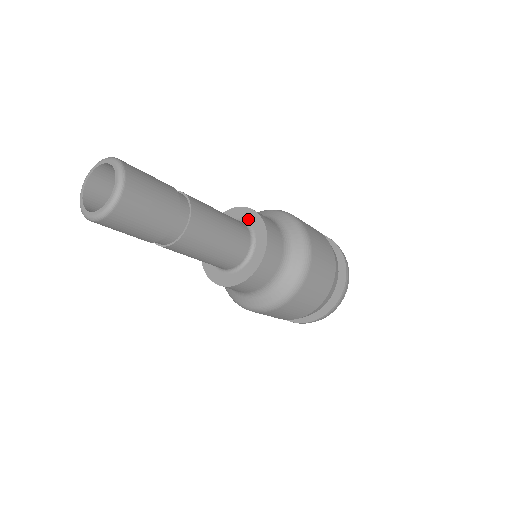
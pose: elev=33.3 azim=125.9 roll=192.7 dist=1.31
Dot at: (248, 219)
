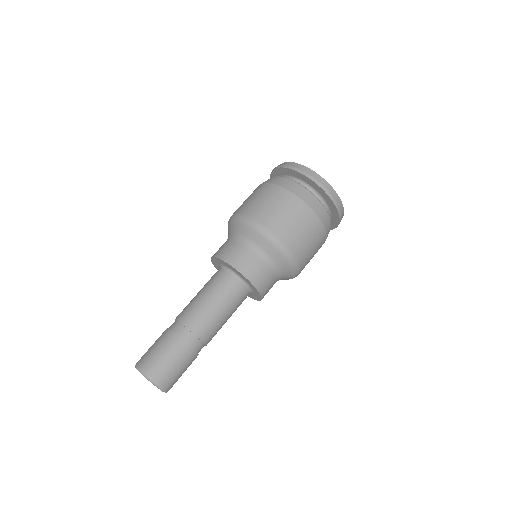
Dot at: (229, 267)
